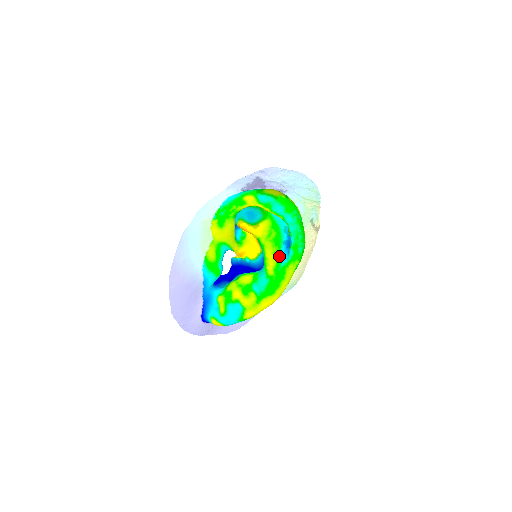
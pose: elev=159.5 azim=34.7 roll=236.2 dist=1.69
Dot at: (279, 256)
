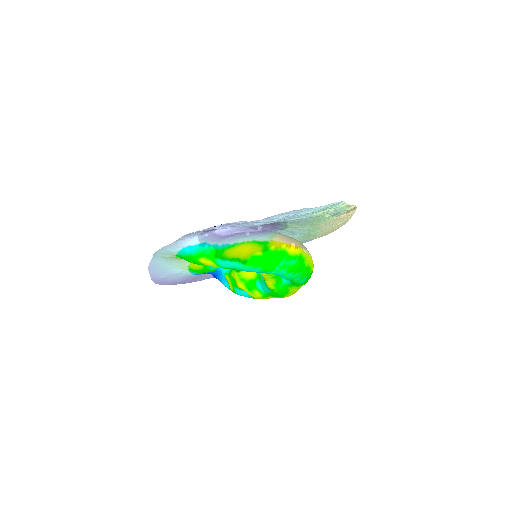
Dot at: occluded
